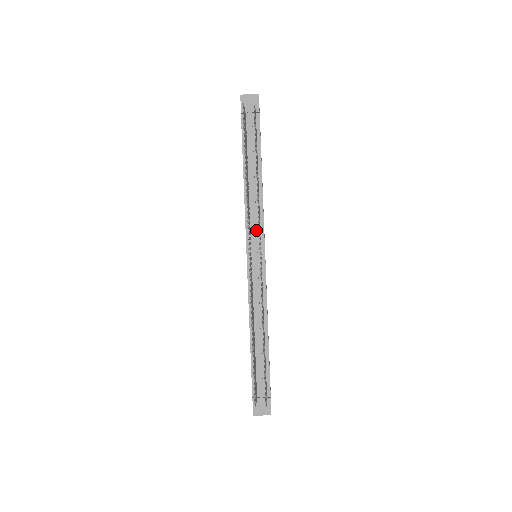
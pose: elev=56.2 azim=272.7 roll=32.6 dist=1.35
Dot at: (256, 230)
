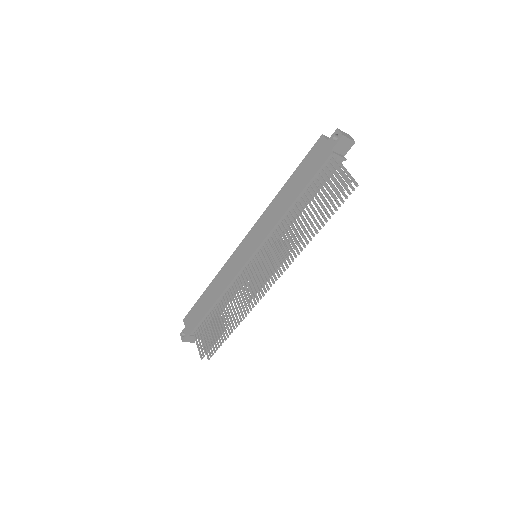
Dot at: (272, 244)
